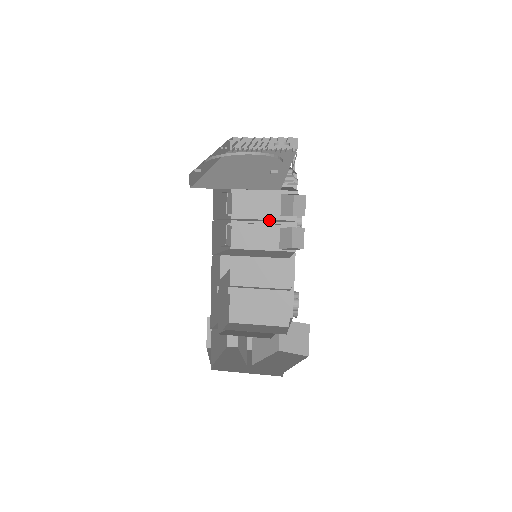
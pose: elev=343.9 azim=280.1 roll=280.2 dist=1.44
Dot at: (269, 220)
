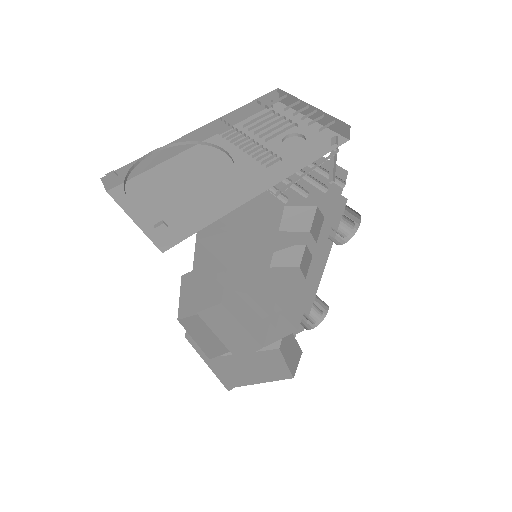
Dot at: occluded
